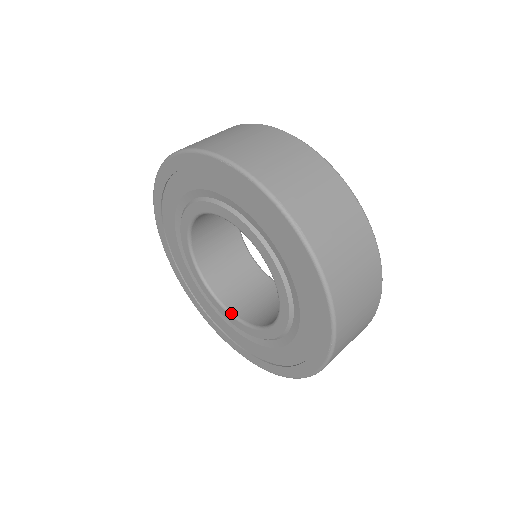
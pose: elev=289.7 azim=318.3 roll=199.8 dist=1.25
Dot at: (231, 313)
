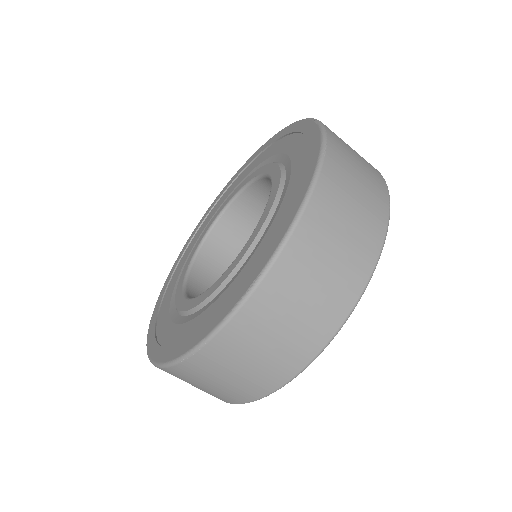
Dot at: (185, 290)
